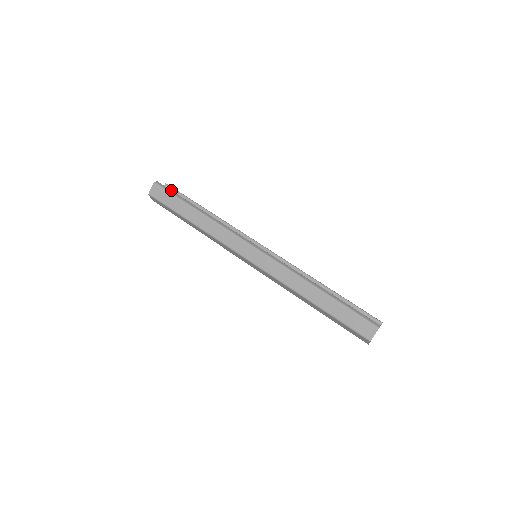
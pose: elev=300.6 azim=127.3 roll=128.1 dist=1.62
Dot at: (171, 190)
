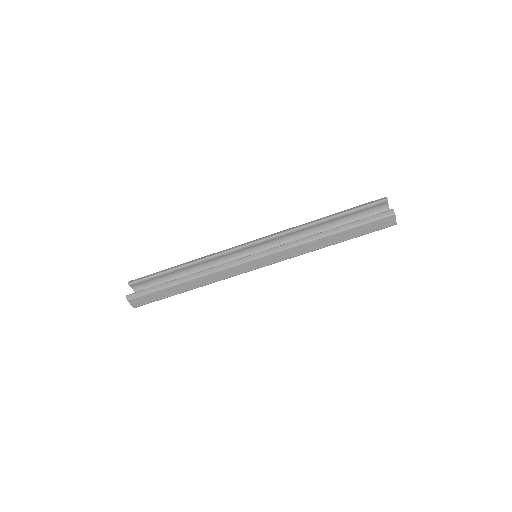
Dot at: (144, 290)
